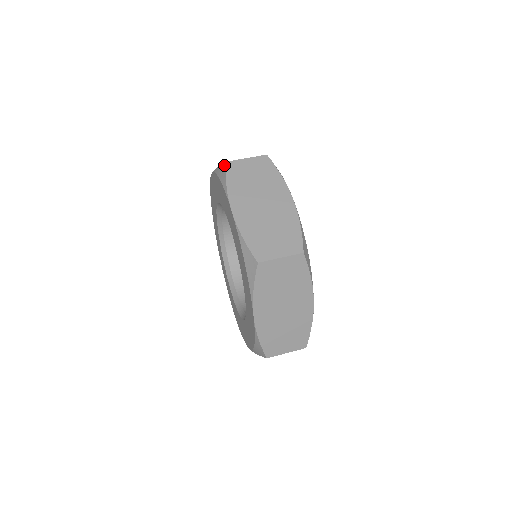
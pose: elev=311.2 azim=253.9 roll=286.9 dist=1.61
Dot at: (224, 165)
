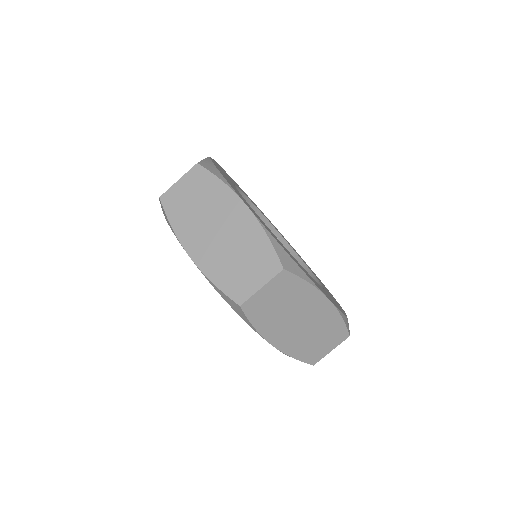
Dot at: (238, 307)
